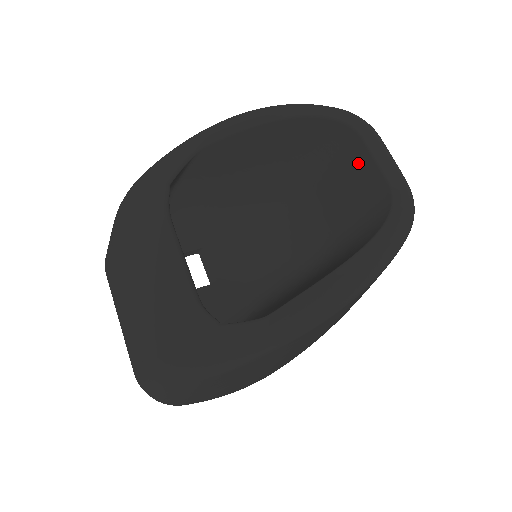
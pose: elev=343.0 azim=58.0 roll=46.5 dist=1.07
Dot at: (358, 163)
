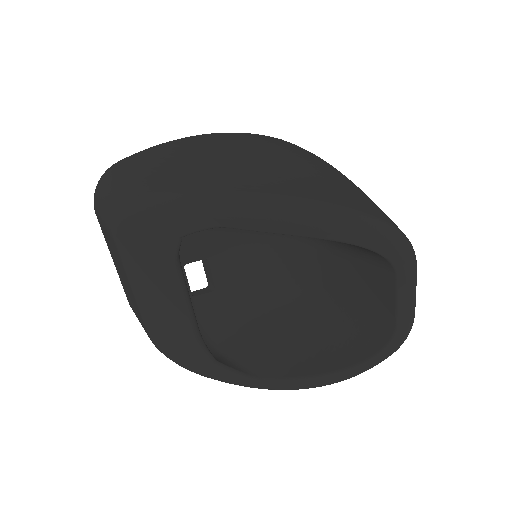
Dot at: (382, 288)
